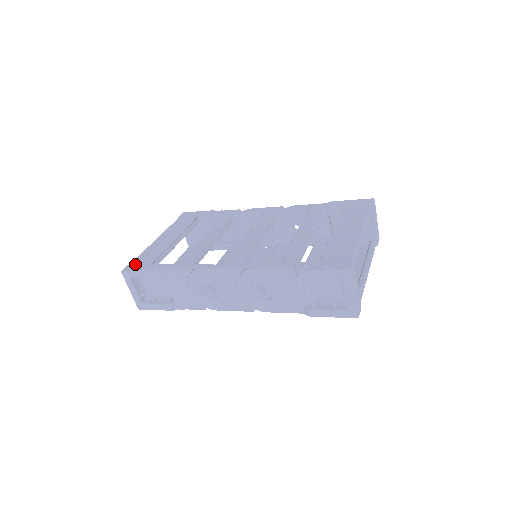
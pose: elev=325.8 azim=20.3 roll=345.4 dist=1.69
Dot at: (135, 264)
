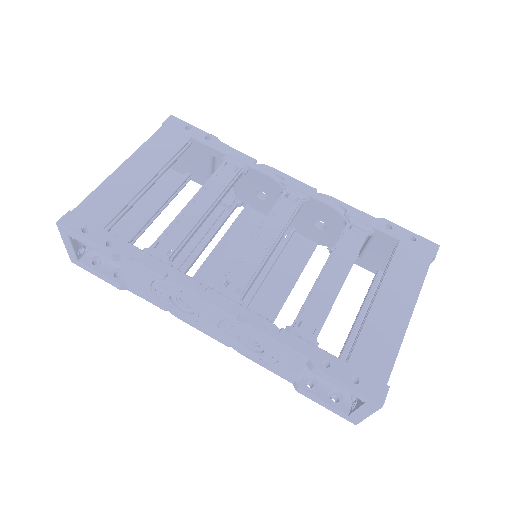
Dot at: (80, 216)
